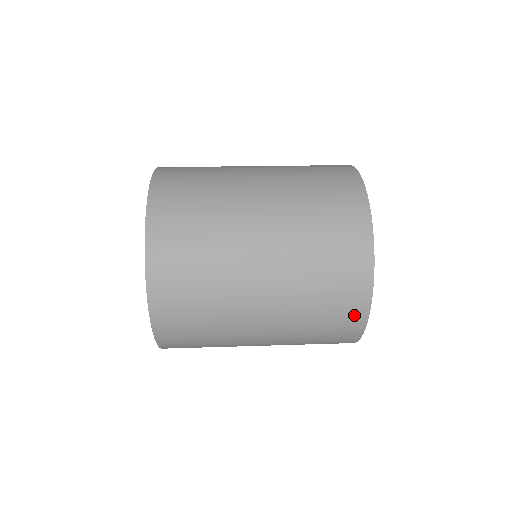
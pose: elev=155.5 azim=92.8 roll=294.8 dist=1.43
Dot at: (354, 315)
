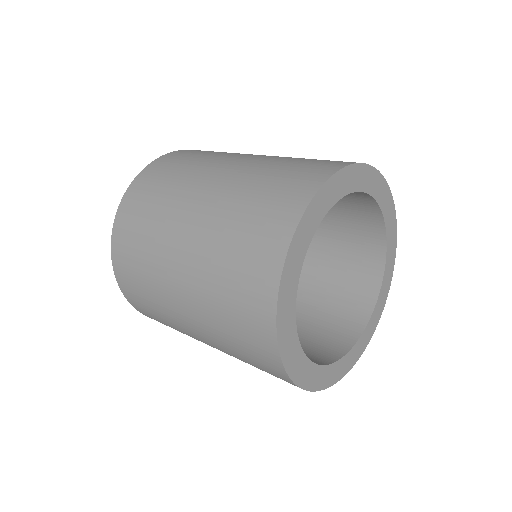
Dot at: (264, 278)
